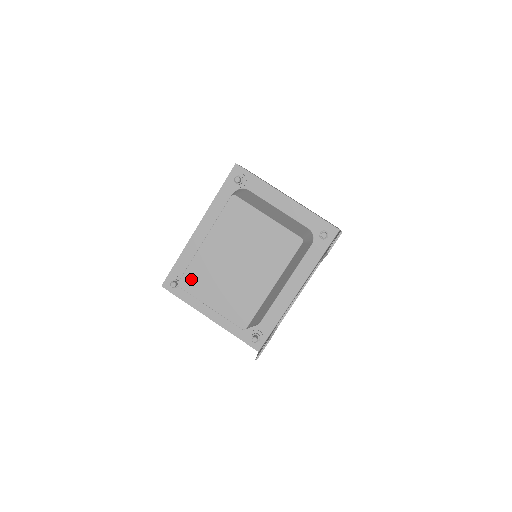
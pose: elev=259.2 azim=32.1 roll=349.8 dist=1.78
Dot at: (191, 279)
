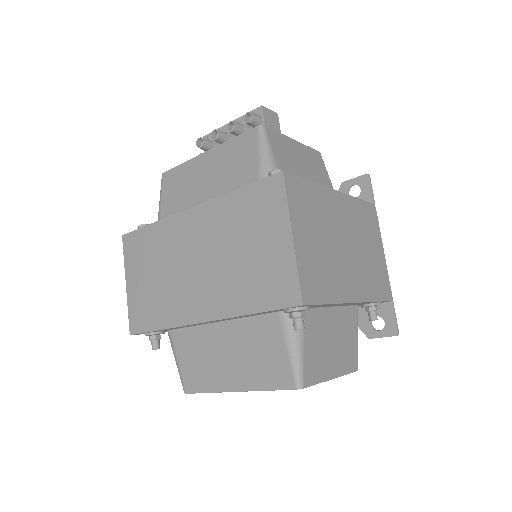
Dot at: occluded
